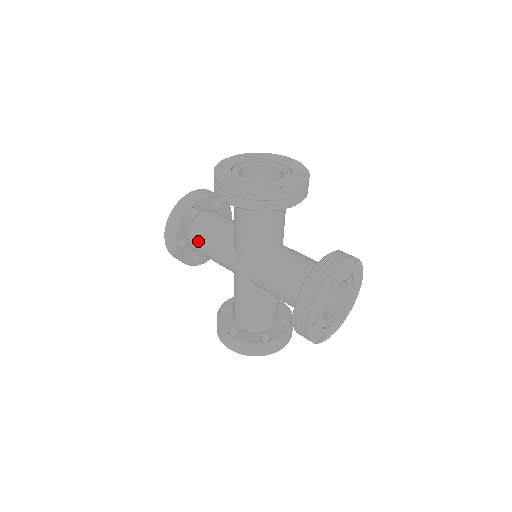
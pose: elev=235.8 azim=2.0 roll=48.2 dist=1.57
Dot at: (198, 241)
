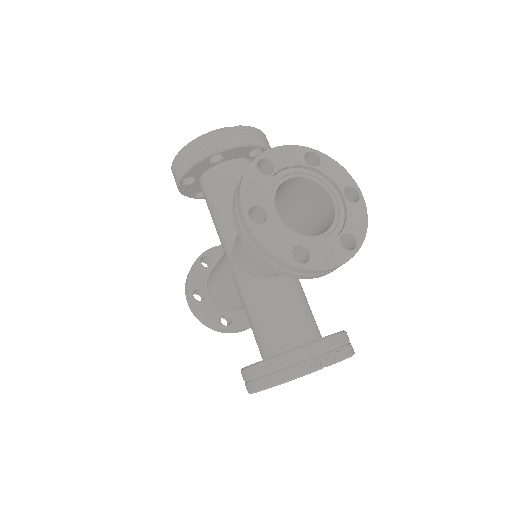
Dot at: (211, 283)
